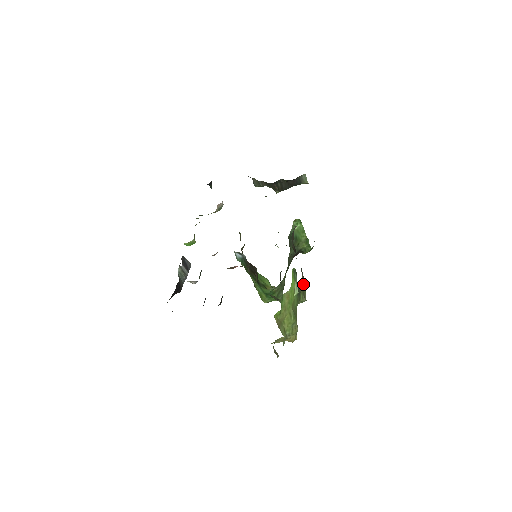
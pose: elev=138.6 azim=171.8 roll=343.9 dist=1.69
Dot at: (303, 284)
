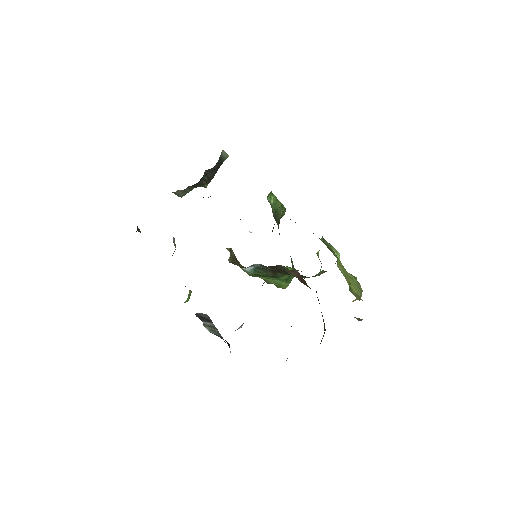
Dot at: (325, 244)
